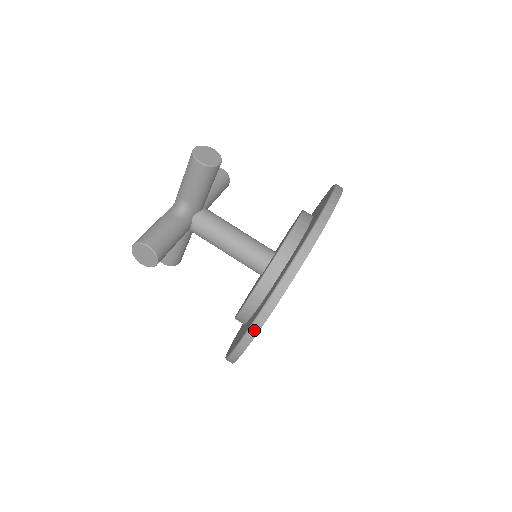
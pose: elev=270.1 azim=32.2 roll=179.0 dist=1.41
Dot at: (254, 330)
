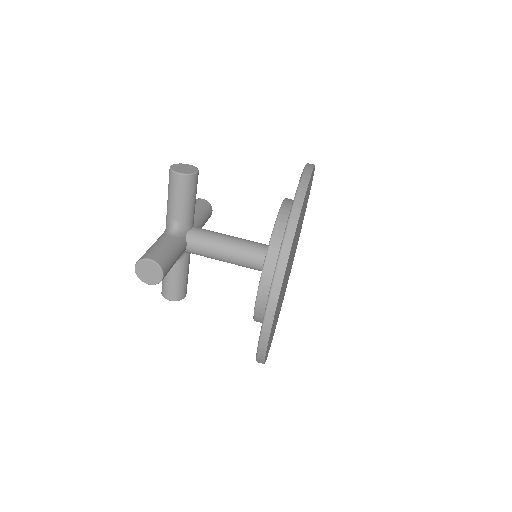
Dot at: (274, 297)
